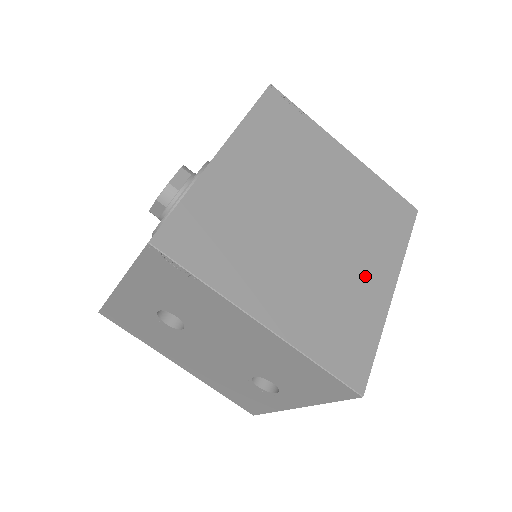
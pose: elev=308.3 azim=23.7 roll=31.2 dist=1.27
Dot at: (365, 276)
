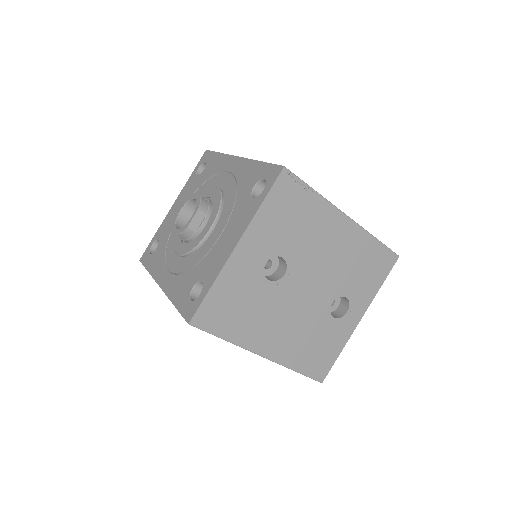
Dot at: occluded
